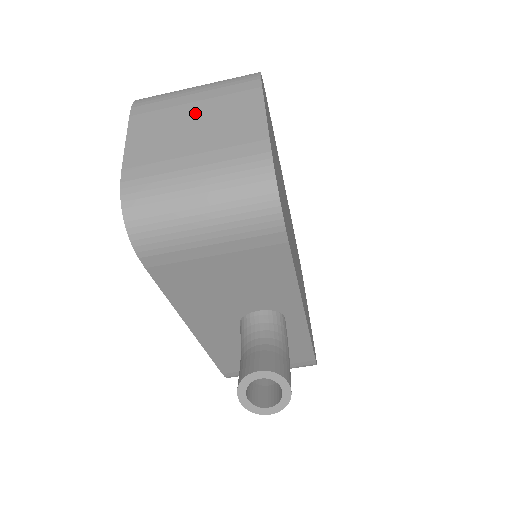
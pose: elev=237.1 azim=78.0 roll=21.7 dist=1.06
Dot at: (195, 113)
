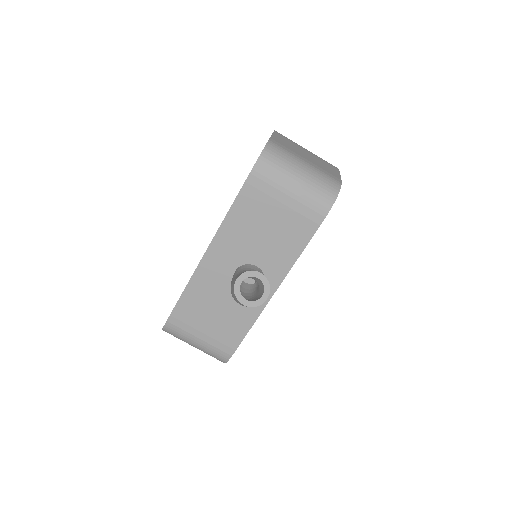
Dot at: (307, 153)
